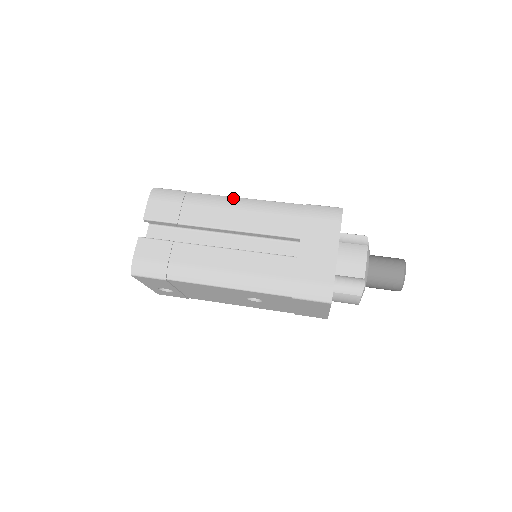
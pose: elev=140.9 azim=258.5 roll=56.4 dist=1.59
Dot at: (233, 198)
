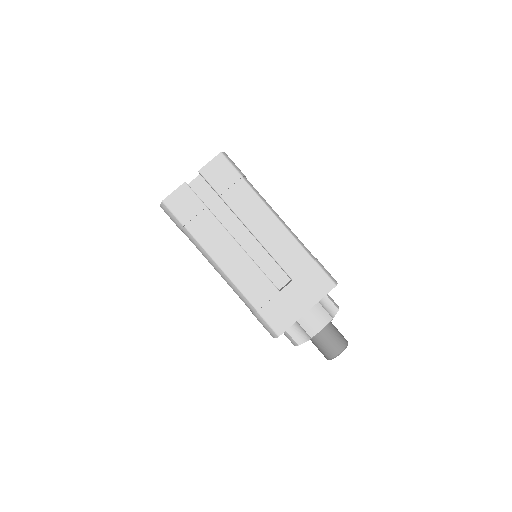
Dot at: (212, 261)
